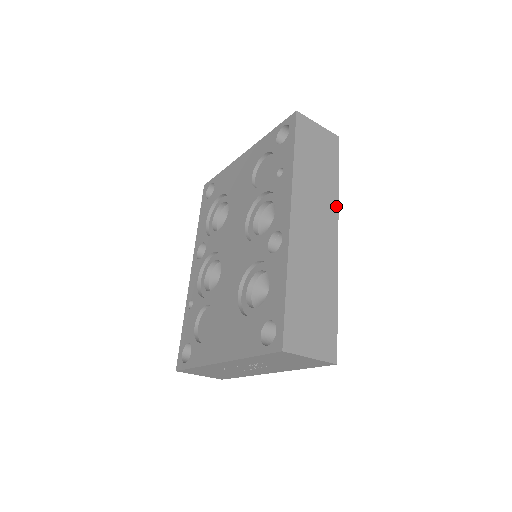
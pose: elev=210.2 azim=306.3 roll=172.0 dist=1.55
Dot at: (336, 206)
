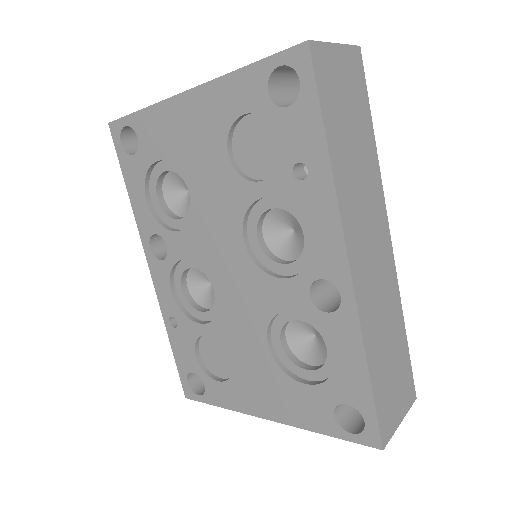
Dot at: (380, 188)
